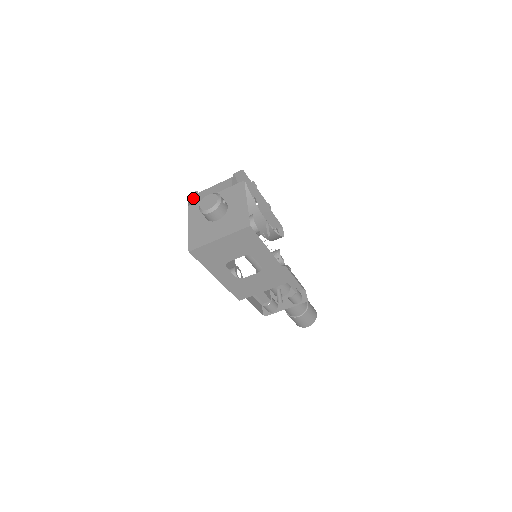
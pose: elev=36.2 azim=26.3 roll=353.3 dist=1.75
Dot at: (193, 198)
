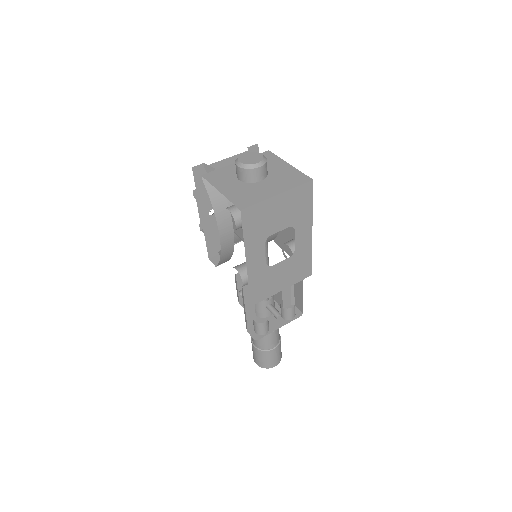
Dot at: (195, 174)
